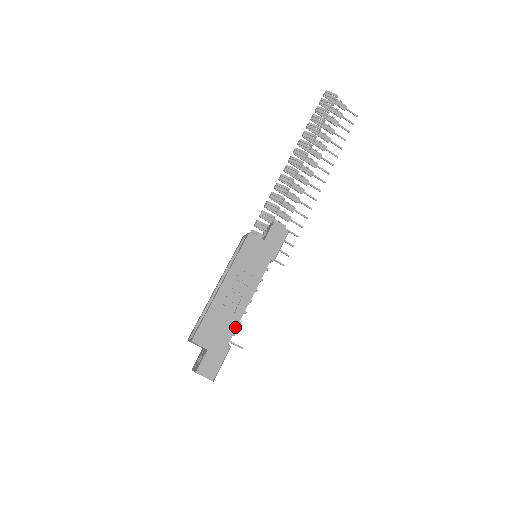
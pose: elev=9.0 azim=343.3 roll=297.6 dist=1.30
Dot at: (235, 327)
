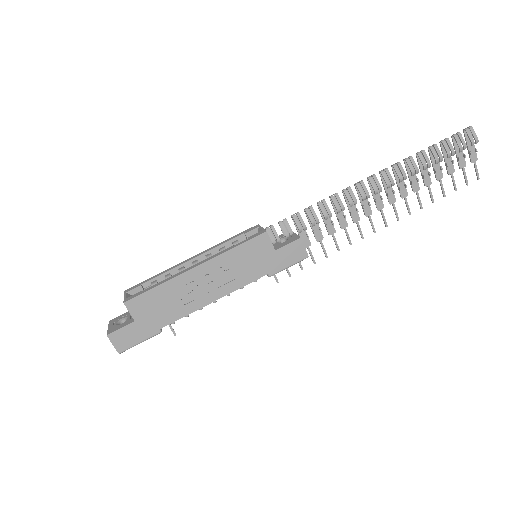
Dot at: (179, 317)
